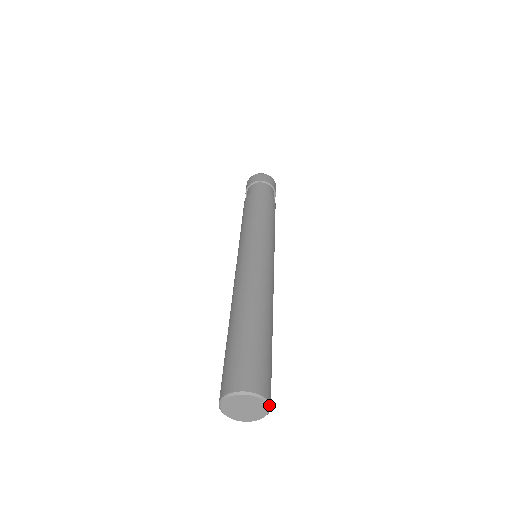
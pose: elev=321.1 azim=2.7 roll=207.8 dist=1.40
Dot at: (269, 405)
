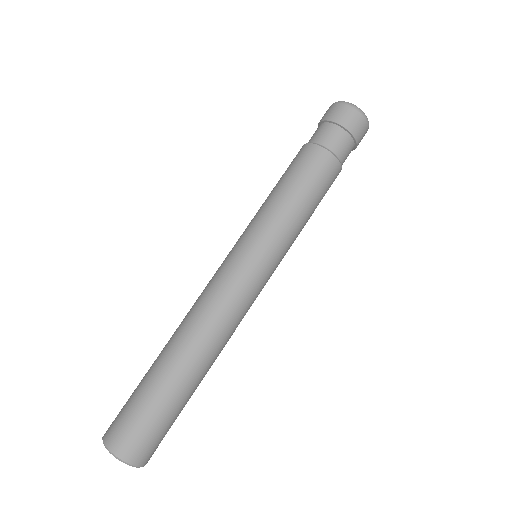
Dot at: occluded
